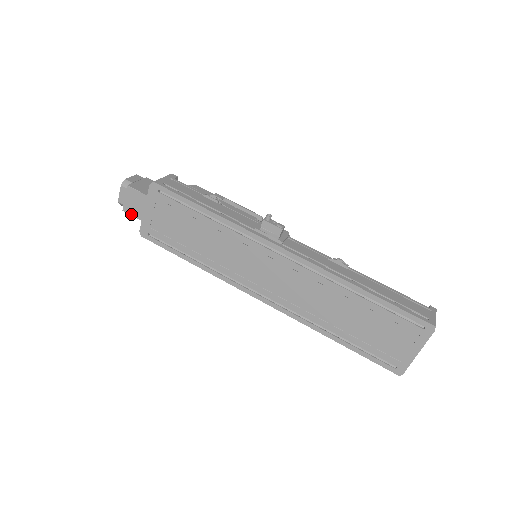
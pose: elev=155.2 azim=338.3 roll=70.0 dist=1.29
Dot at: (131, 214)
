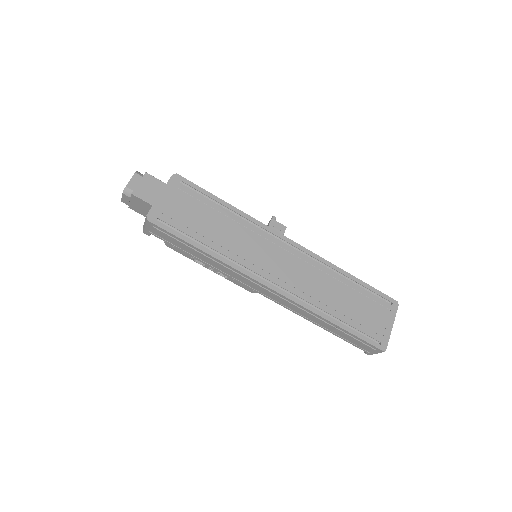
Dot at: (141, 198)
